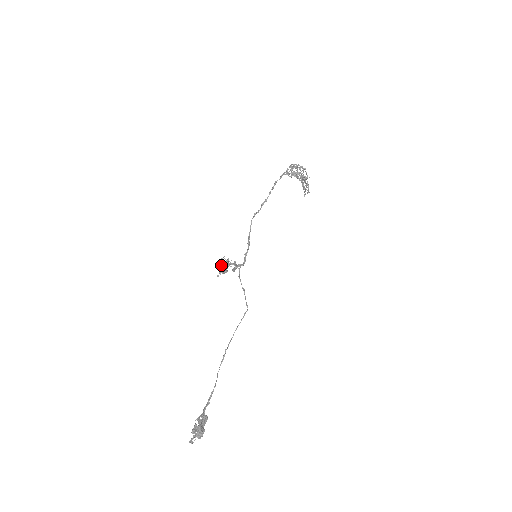
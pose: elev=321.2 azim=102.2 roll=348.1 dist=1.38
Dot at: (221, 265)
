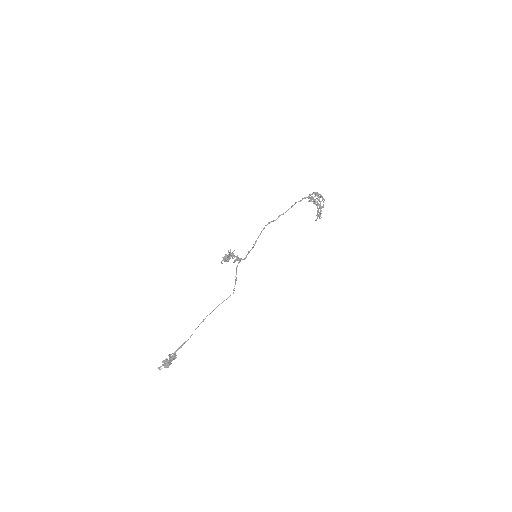
Dot at: (226, 255)
